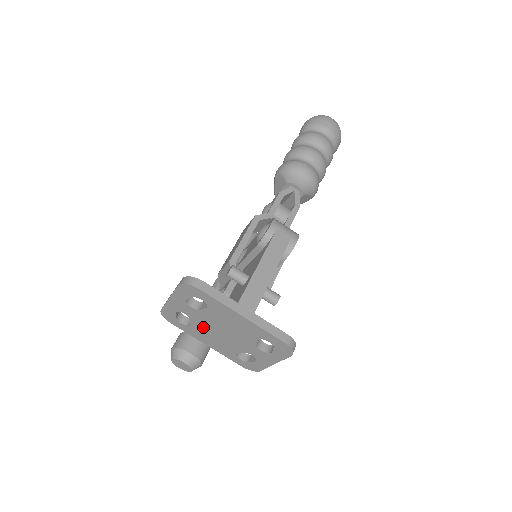
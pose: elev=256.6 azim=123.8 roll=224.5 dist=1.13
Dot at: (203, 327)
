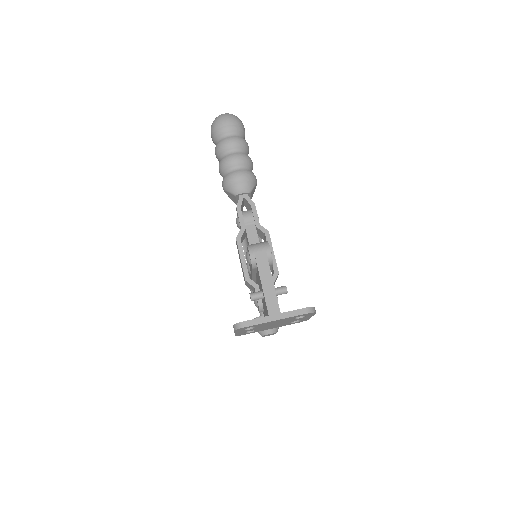
Dot at: (263, 328)
